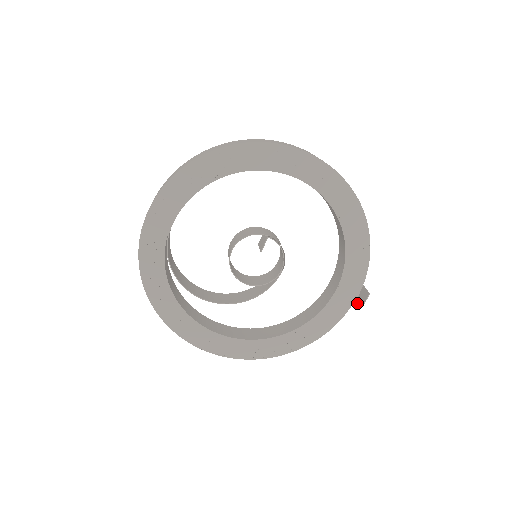
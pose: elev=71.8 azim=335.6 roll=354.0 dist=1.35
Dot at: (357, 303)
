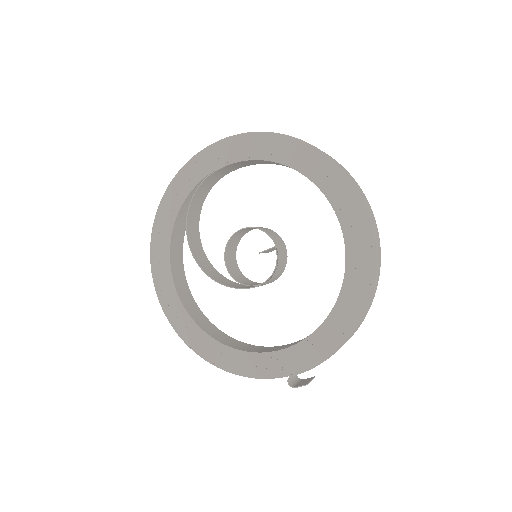
Dot at: (291, 382)
